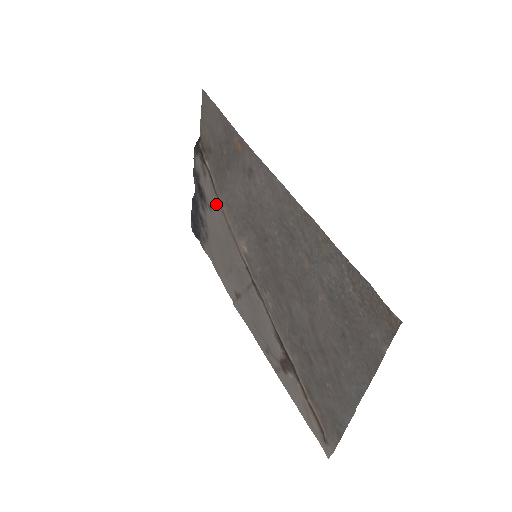
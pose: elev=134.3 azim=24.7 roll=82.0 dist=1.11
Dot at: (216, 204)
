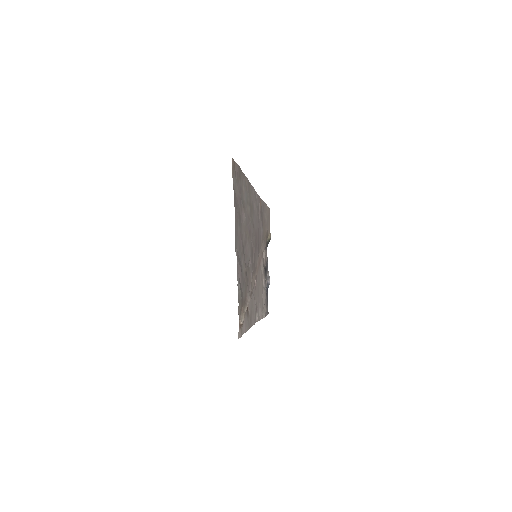
Dot at: (262, 262)
